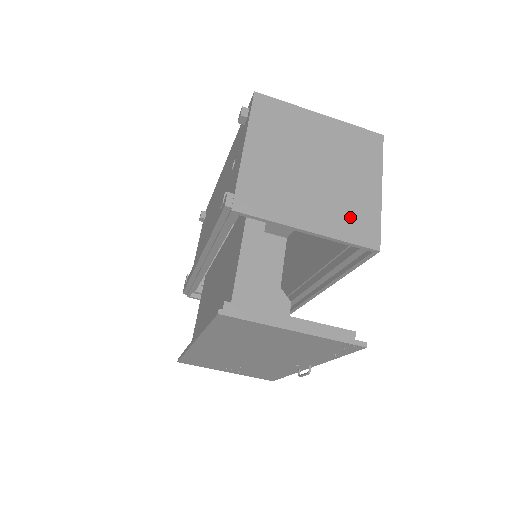
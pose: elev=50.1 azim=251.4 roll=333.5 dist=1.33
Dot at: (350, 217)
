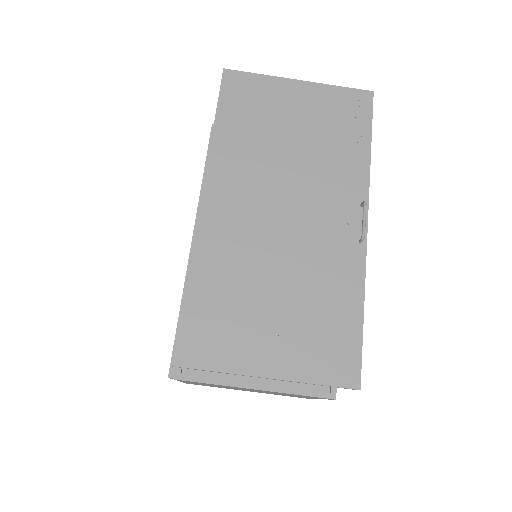
Dot at: occluded
